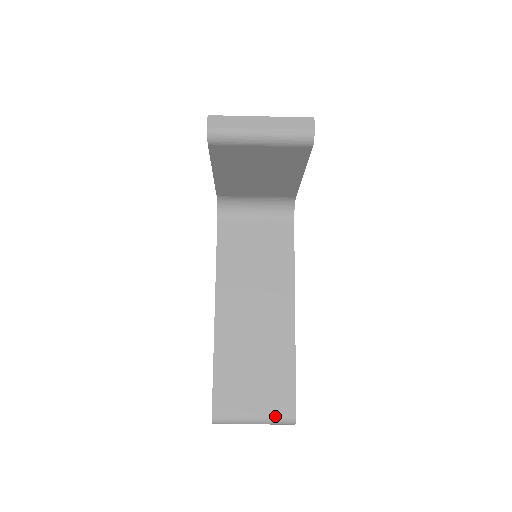
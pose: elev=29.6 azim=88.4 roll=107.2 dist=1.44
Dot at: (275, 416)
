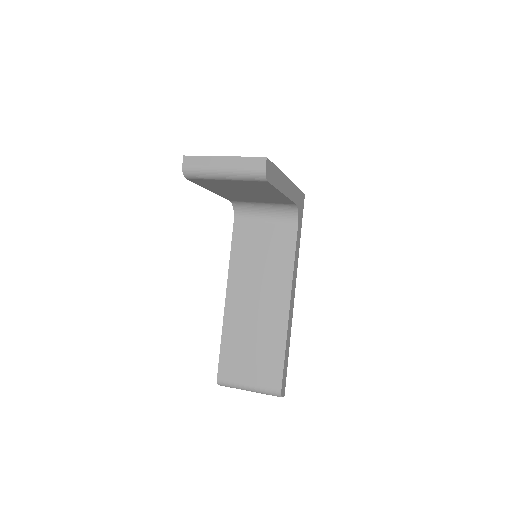
Dot at: (264, 388)
